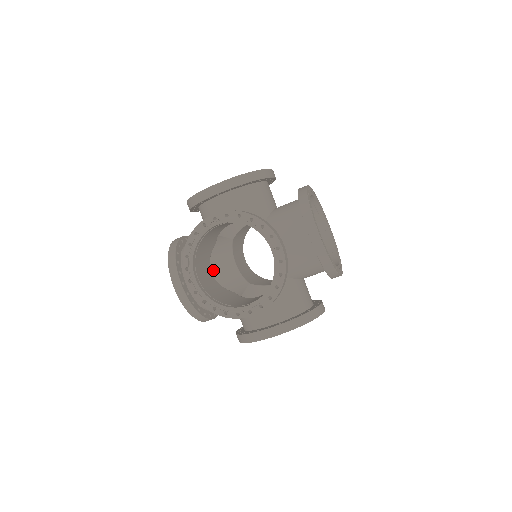
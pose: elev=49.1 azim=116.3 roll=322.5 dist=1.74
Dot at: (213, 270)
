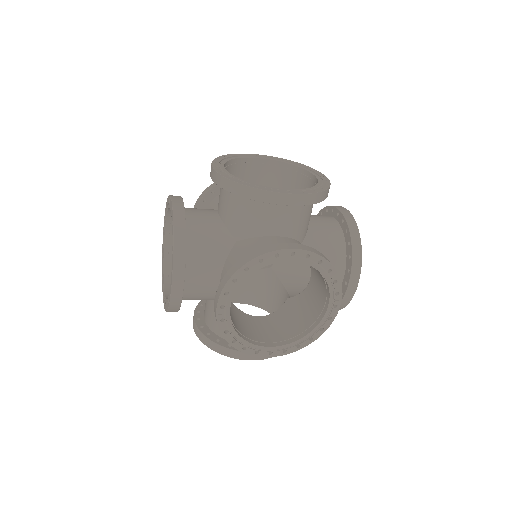
Dot at: occluded
